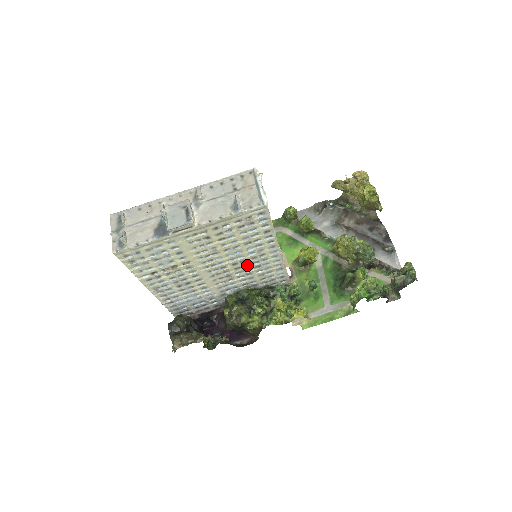
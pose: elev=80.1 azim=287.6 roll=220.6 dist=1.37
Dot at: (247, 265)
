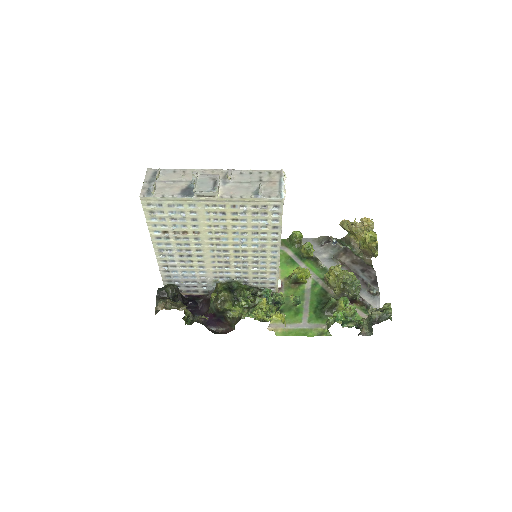
Dot at: (247, 257)
